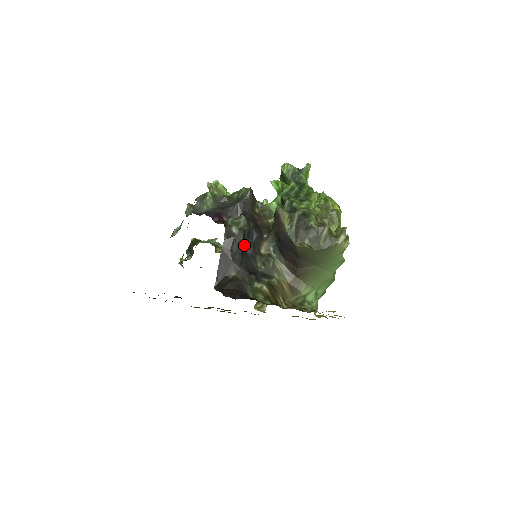
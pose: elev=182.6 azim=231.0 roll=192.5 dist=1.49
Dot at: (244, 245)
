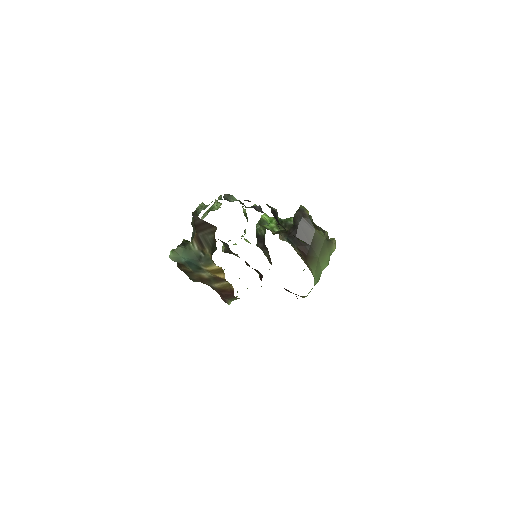
Dot at: occluded
